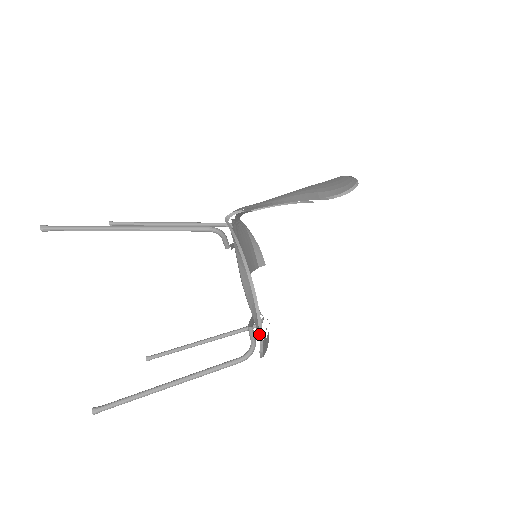
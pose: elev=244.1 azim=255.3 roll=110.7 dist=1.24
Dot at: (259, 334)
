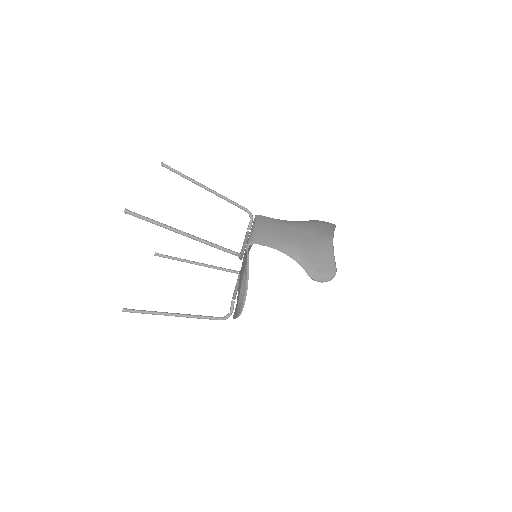
Dot at: (237, 316)
